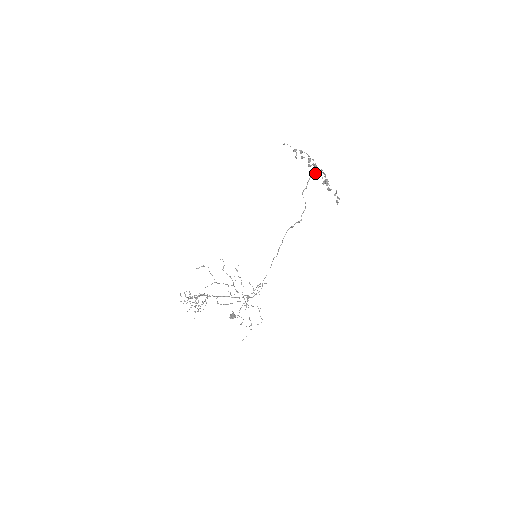
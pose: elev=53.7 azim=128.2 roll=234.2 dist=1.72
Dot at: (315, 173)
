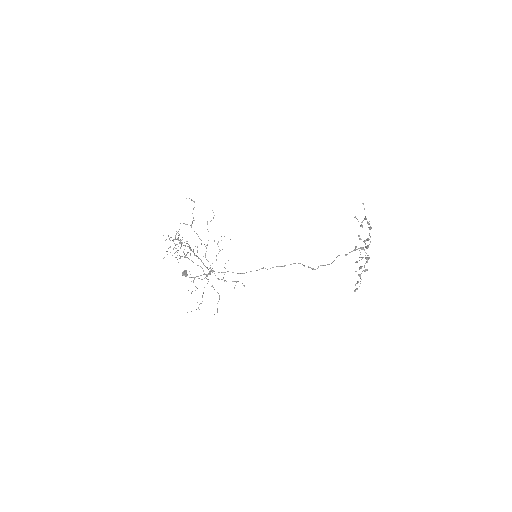
Dot at: occluded
